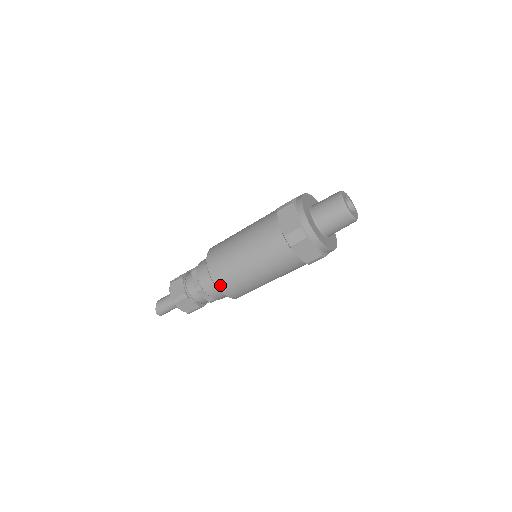
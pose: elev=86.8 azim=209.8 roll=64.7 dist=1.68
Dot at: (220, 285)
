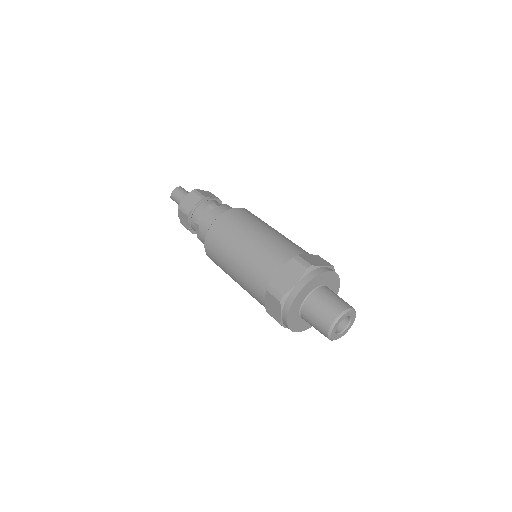
Dot at: occluded
